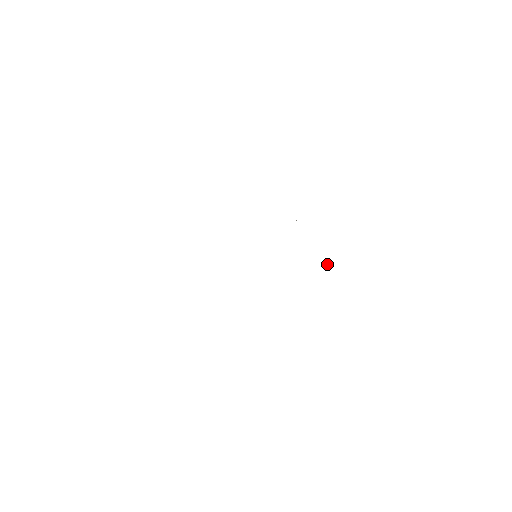
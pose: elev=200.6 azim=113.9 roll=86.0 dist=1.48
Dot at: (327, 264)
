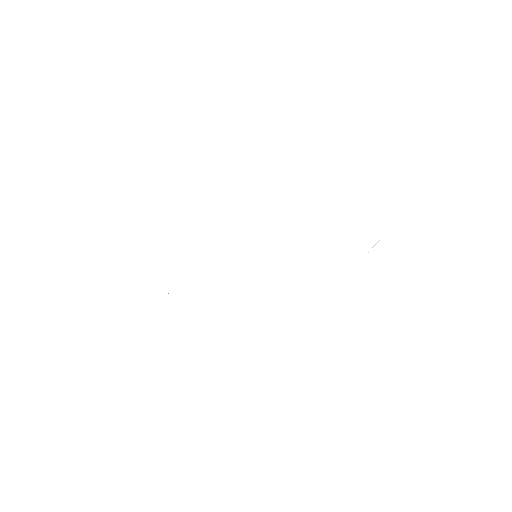
Dot at: (372, 247)
